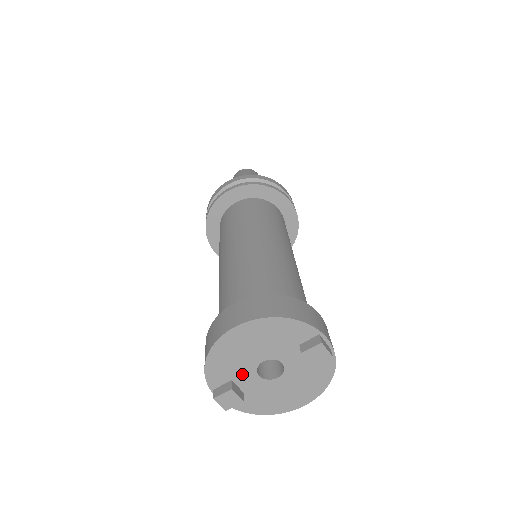
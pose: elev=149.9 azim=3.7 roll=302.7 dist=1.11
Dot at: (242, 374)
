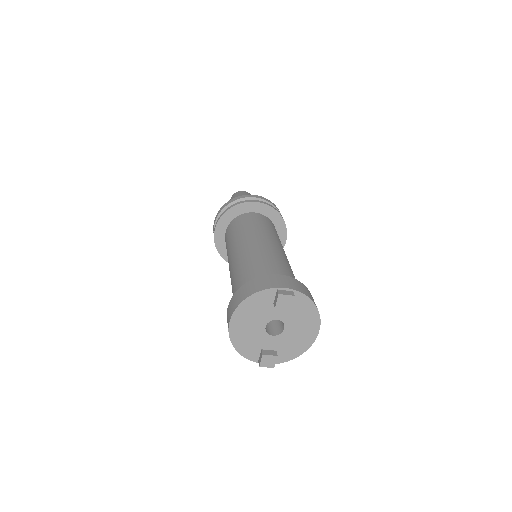
Dot at: (263, 342)
